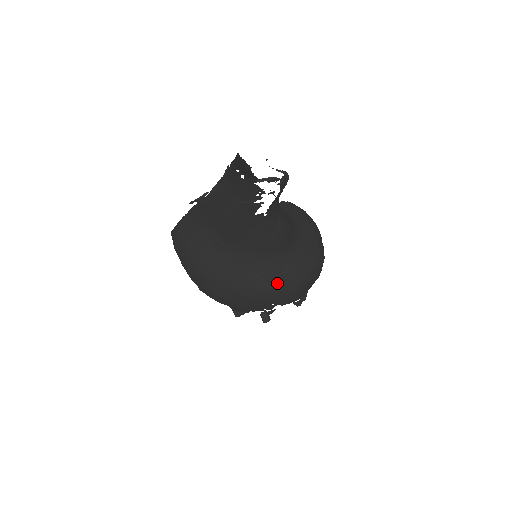
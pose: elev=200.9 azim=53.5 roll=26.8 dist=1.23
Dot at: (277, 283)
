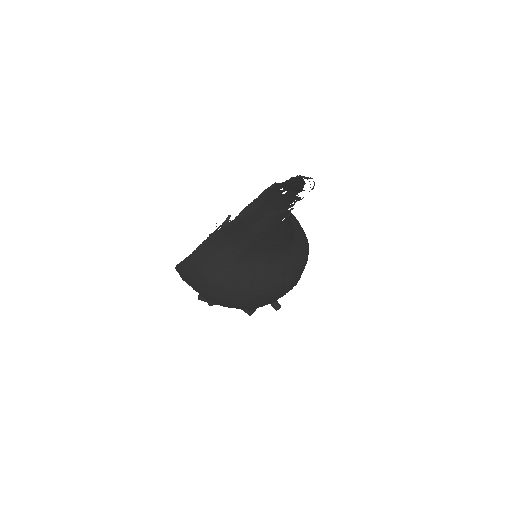
Dot at: (291, 272)
